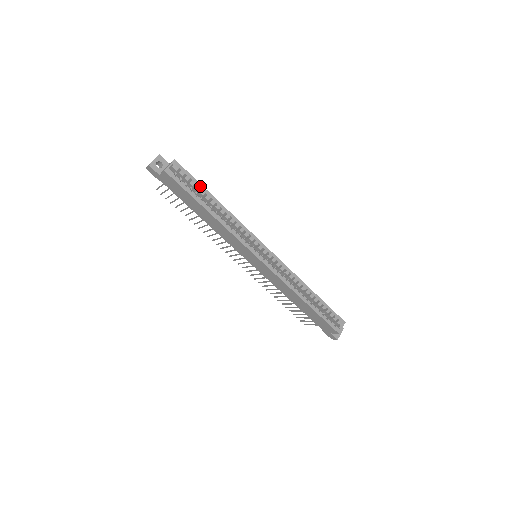
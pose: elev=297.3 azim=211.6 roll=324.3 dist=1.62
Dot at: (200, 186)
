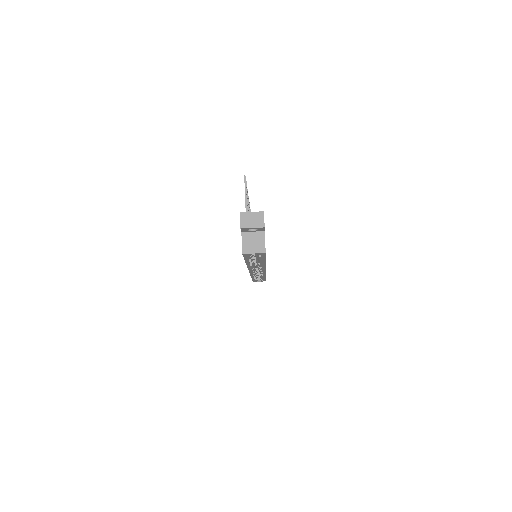
Dot at: (263, 259)
